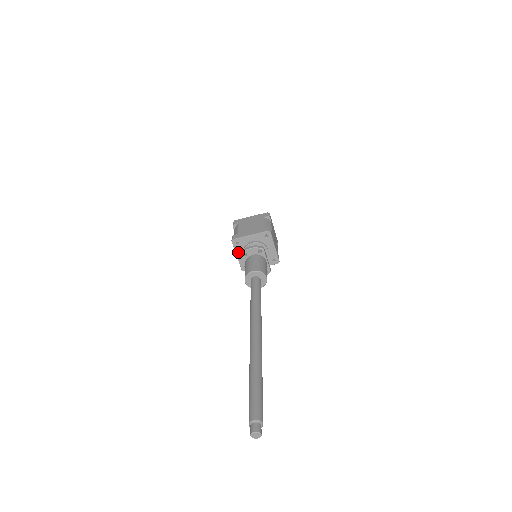
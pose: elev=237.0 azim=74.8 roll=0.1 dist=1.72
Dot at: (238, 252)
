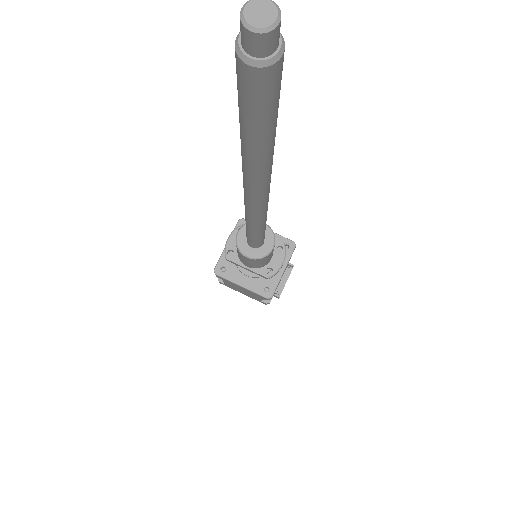
Dot at: (237, 280)
